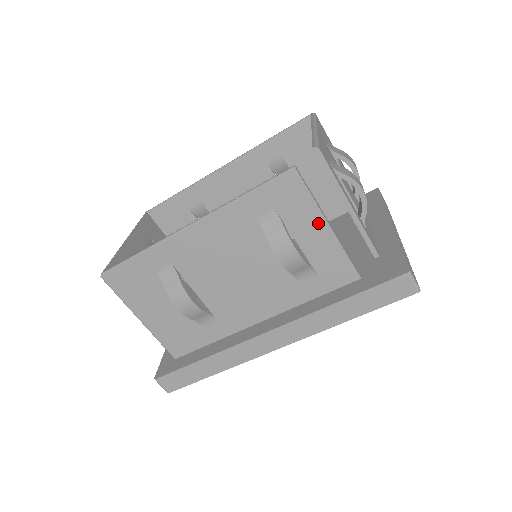
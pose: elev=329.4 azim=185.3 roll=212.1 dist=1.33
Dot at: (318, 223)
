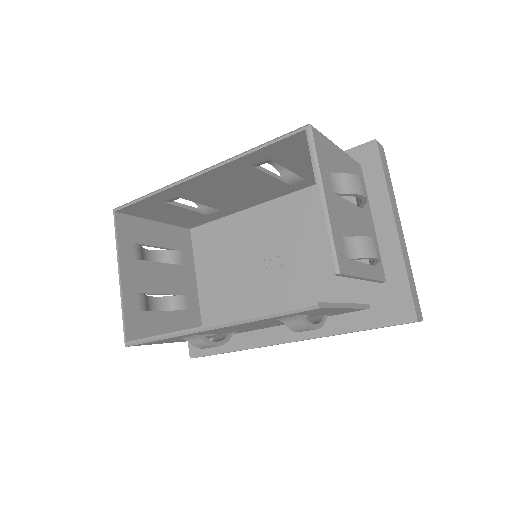
Dot at: (336, 310)
